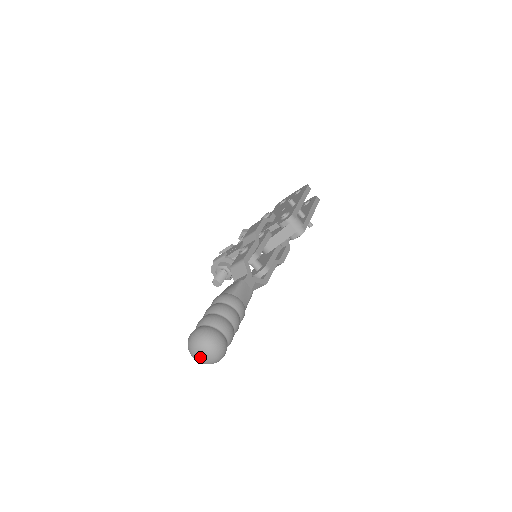
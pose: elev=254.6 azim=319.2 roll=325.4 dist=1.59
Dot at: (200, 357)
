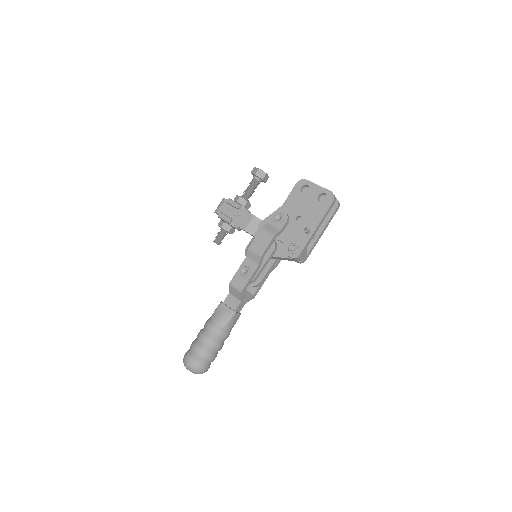
Dot at: occluded
